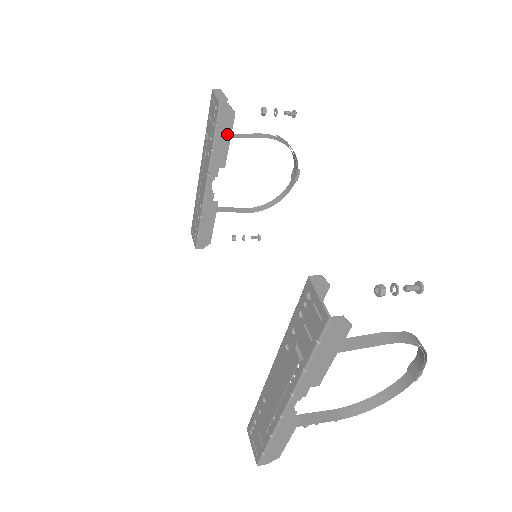
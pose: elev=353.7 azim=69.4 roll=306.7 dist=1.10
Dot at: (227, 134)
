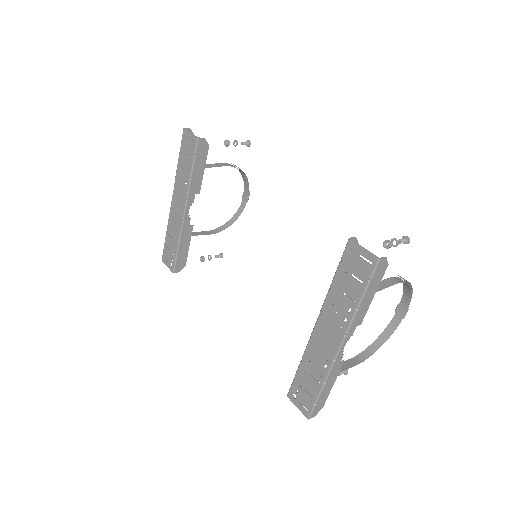
Dot at: (202, 164)
